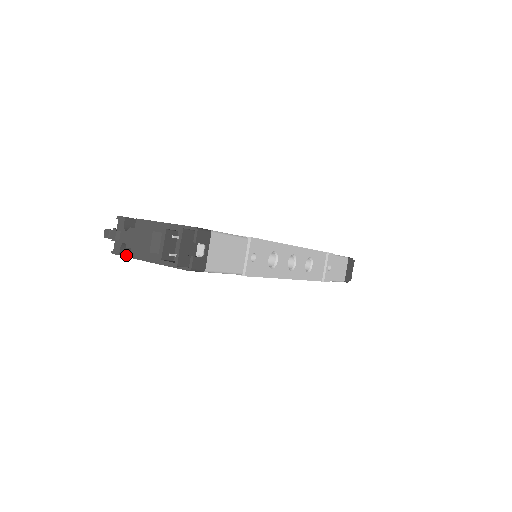
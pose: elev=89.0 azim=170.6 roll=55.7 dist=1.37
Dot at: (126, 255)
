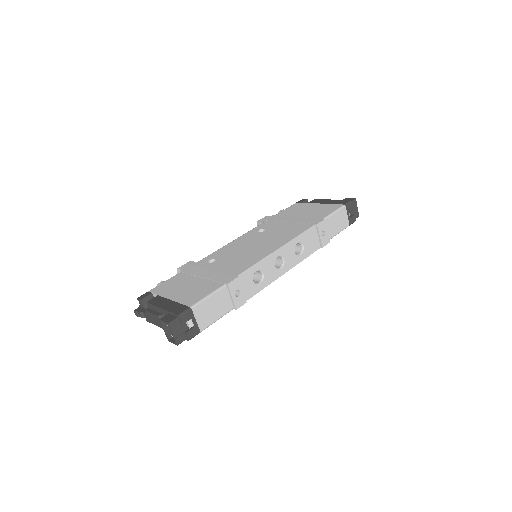
Dot at: occluded
